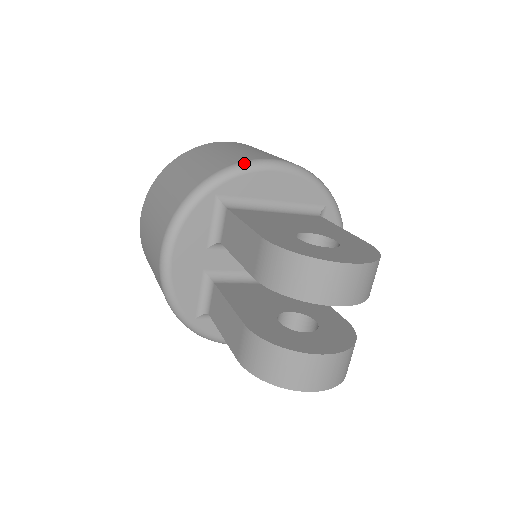
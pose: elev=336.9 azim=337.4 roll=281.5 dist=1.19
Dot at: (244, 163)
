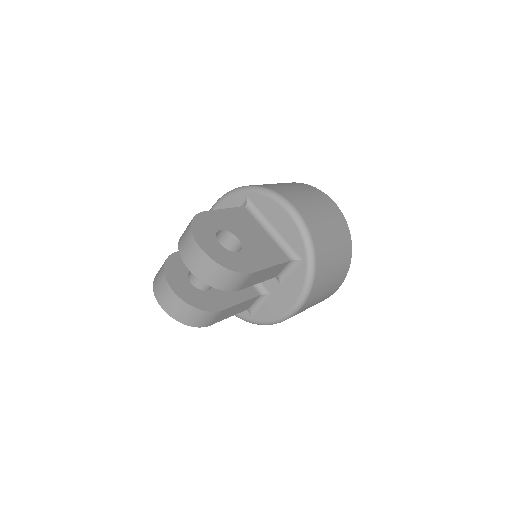
Dot at: (273, 192)
